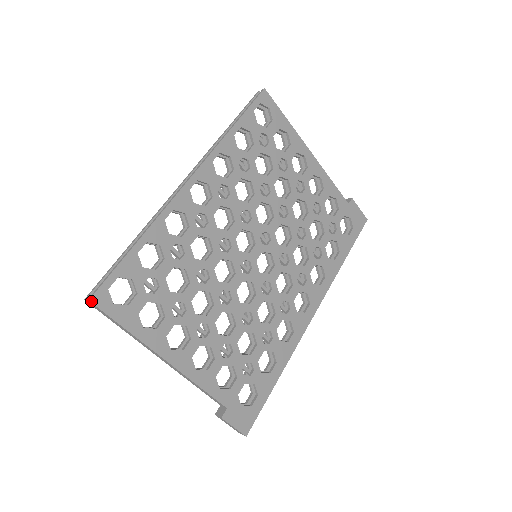
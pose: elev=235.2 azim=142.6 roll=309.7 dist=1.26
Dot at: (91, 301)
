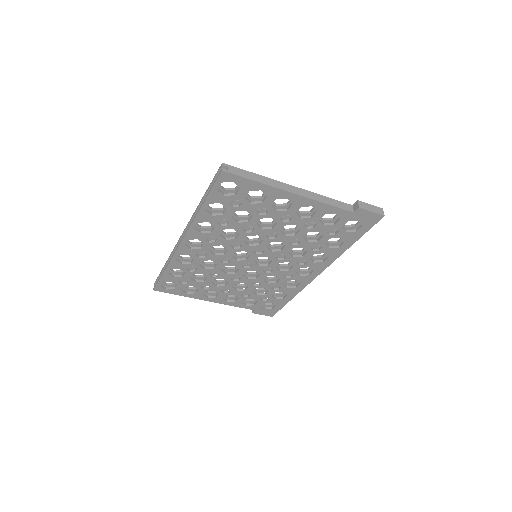
Dot at: (154, 290)
